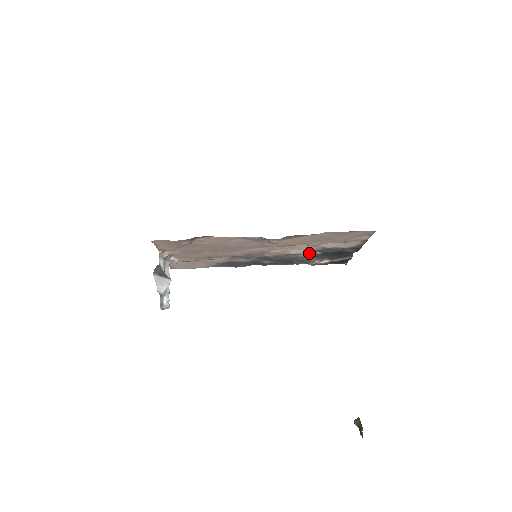
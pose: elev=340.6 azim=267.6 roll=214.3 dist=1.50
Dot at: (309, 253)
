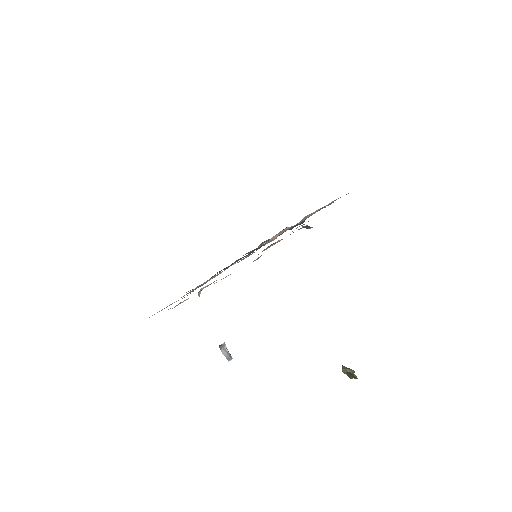
Dot at: occluded
